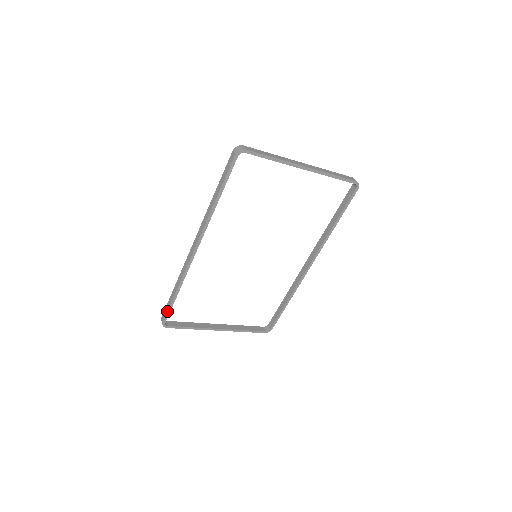
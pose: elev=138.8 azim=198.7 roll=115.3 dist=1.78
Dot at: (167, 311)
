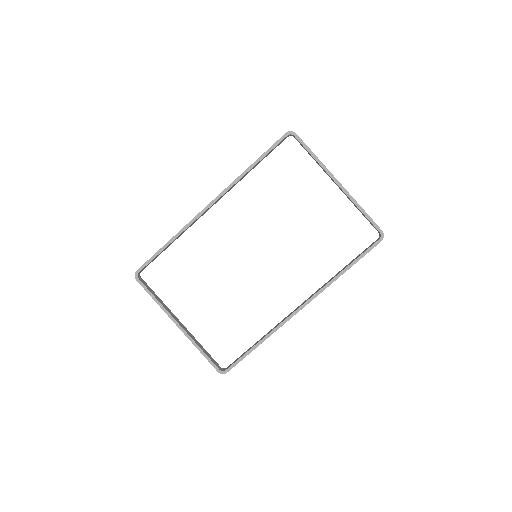
Dot at: (149, 259)
